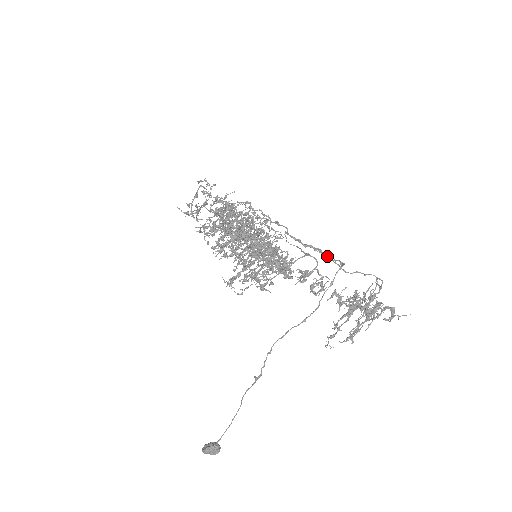
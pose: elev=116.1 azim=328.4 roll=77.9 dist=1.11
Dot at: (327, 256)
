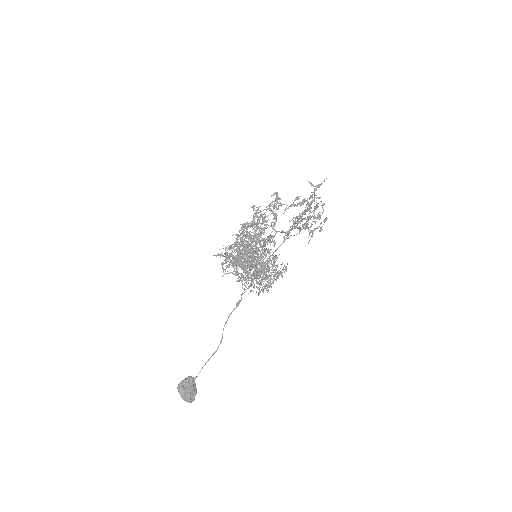
Dot at: occluded
